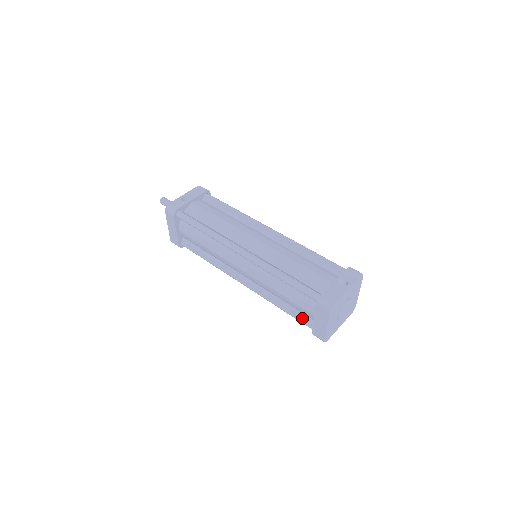
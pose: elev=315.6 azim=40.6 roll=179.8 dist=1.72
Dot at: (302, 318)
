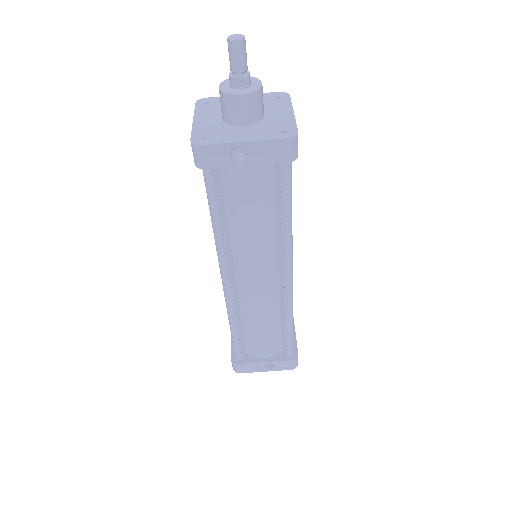
Dot at: occluded
